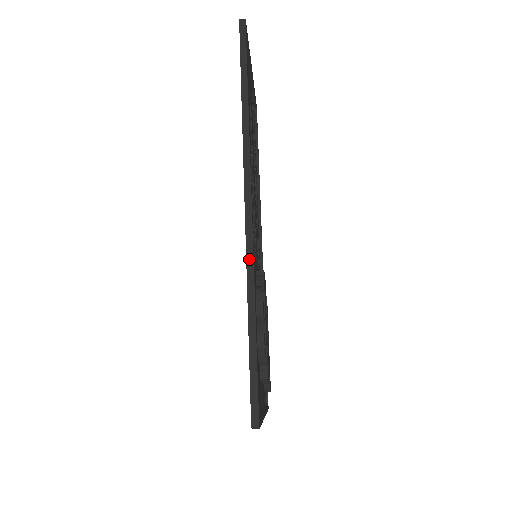
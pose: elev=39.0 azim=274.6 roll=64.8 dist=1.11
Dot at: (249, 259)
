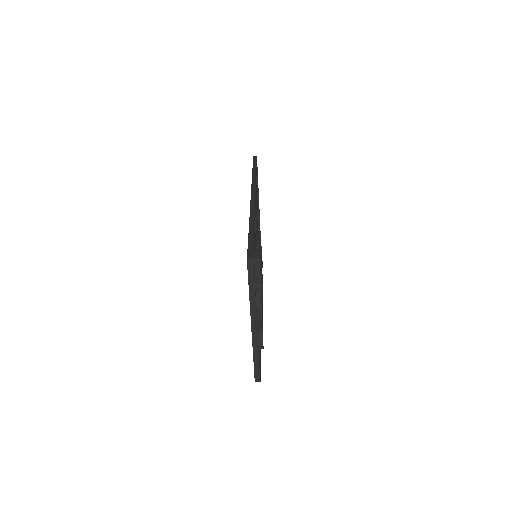
Dot at: (252, 208)
